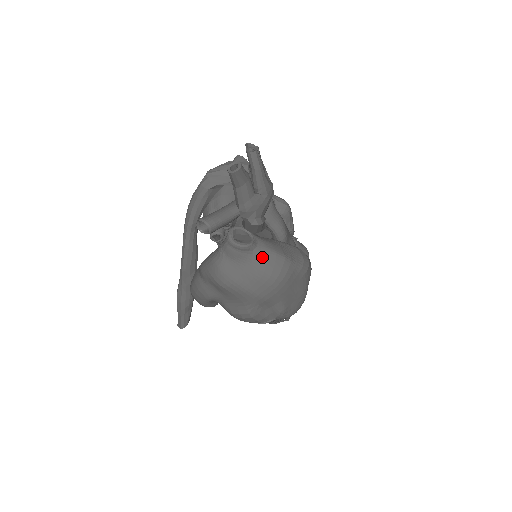
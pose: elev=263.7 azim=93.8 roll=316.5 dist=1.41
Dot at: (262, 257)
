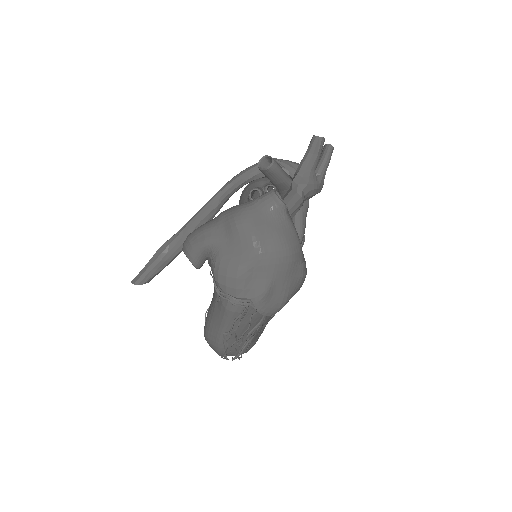
Dot at: (287, 224)
